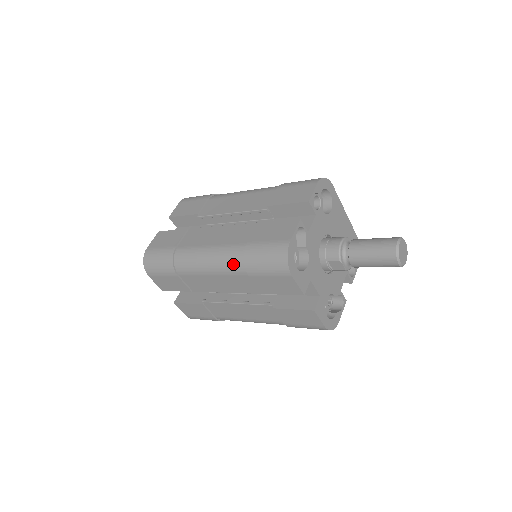
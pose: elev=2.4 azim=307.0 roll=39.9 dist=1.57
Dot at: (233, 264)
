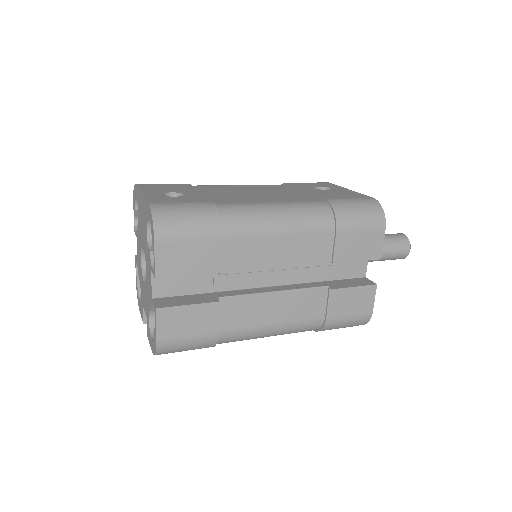
Dot at: occluded
